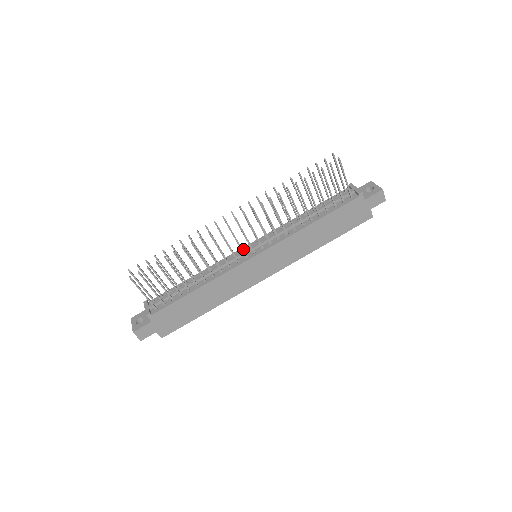
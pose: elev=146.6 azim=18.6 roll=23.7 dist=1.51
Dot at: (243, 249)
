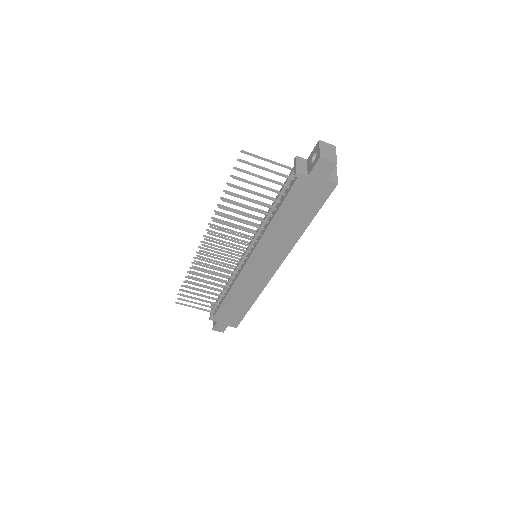
Dot at: occluded
